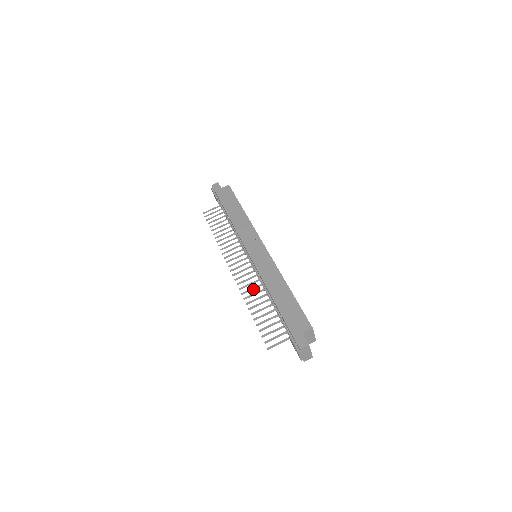
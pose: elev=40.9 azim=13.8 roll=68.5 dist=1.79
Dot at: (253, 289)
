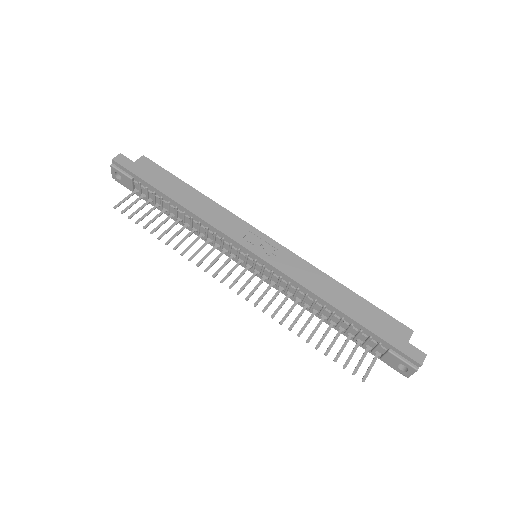
Dot at: occluded
